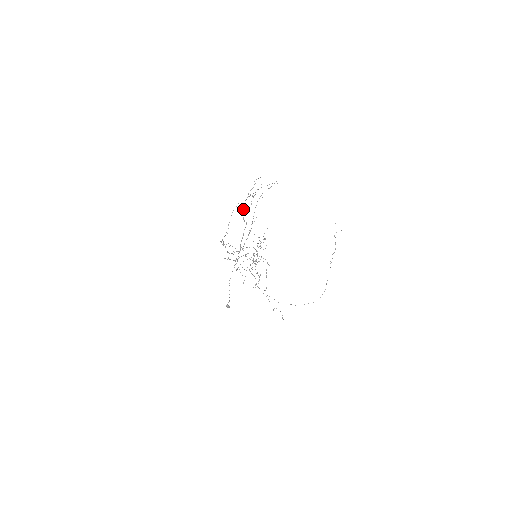
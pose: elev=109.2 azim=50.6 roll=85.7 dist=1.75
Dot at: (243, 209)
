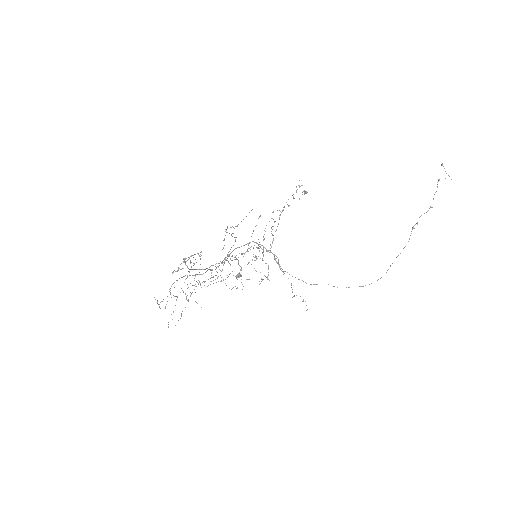
Dot at: (187, 266)
